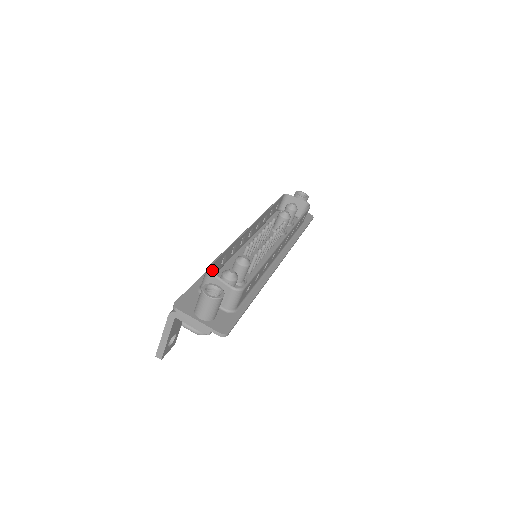
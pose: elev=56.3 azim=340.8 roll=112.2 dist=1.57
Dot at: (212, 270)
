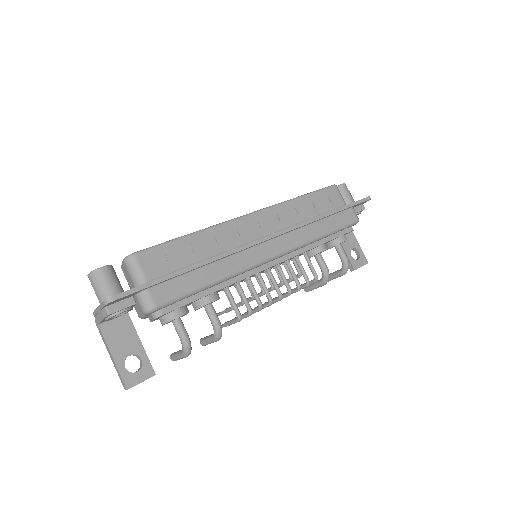
Dot at: occluded
